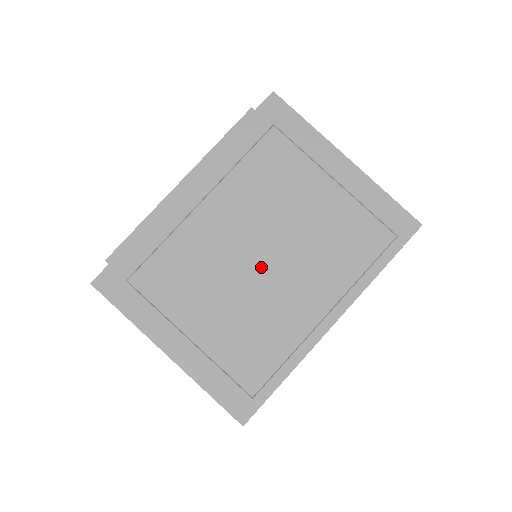
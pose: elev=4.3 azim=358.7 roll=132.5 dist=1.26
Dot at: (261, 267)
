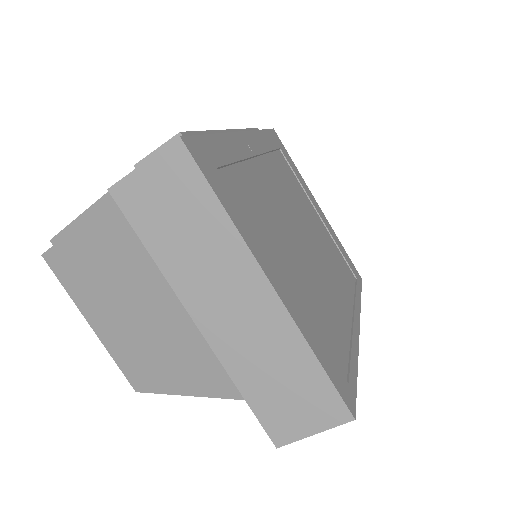
Dot at: (307, 246)
